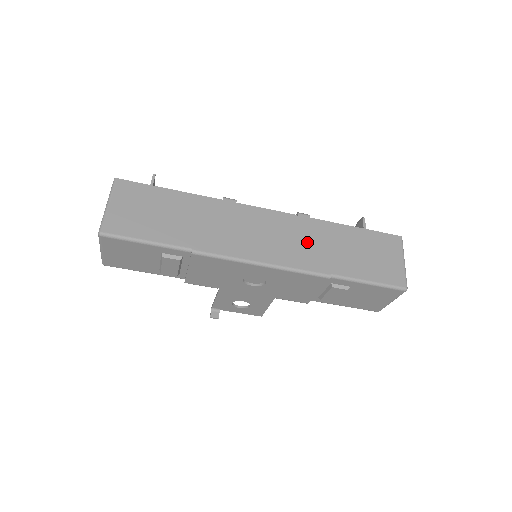
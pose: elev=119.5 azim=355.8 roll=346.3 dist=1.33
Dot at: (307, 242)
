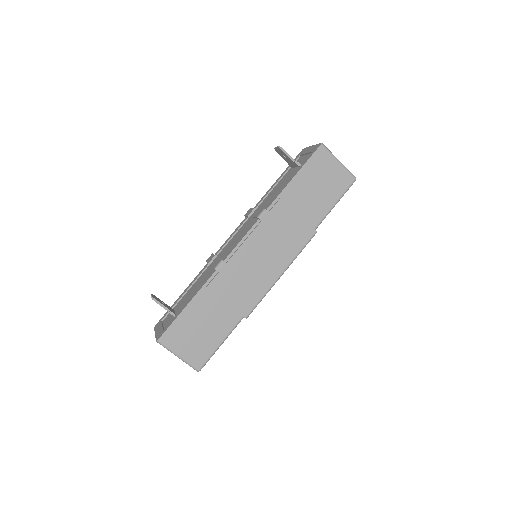
Dot at: (285, 230)
